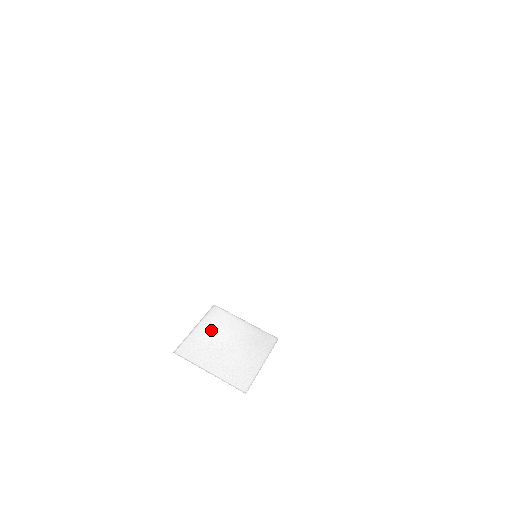
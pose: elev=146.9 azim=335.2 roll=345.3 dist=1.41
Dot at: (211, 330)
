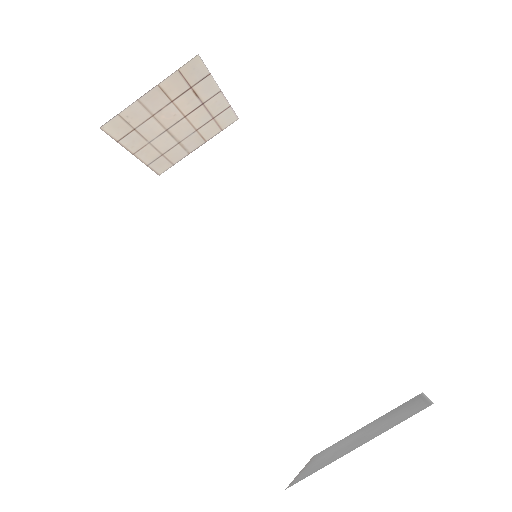
Dot at: (326, 454)
